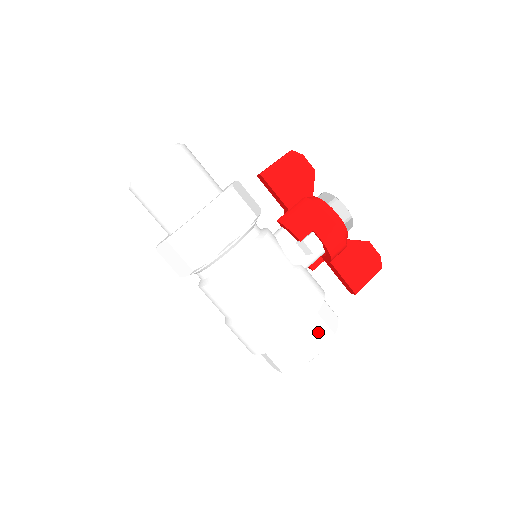
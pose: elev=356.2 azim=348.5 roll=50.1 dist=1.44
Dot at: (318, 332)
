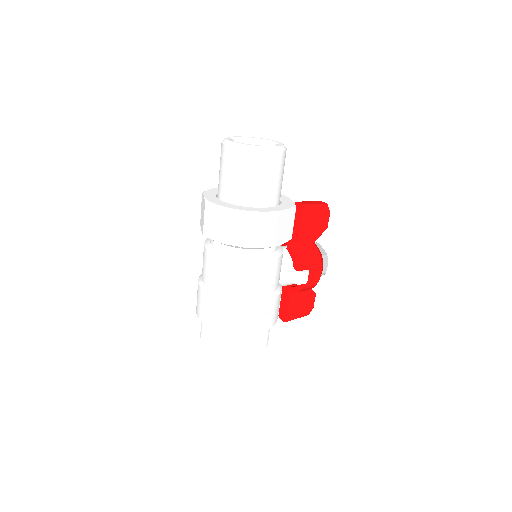
Dot at: (263, 338)
